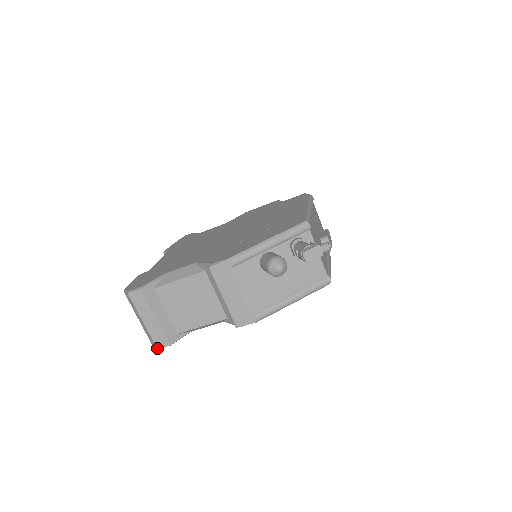
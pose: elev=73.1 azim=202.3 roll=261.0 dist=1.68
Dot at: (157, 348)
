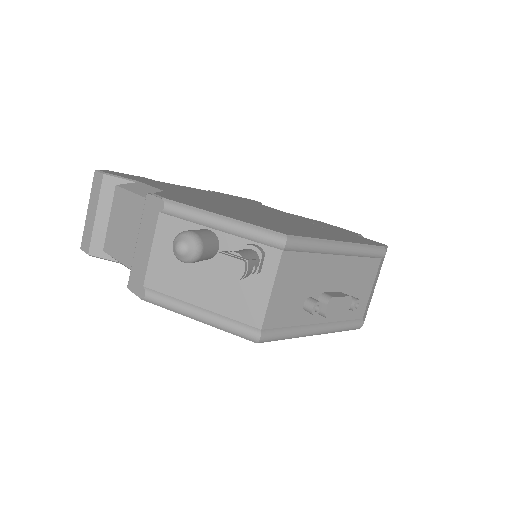
Dot at: (81, 247)
